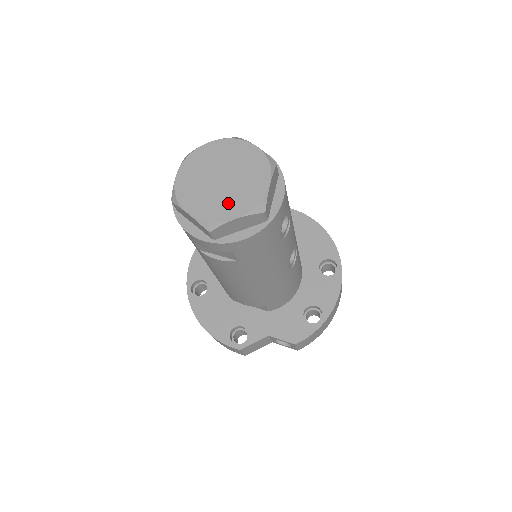
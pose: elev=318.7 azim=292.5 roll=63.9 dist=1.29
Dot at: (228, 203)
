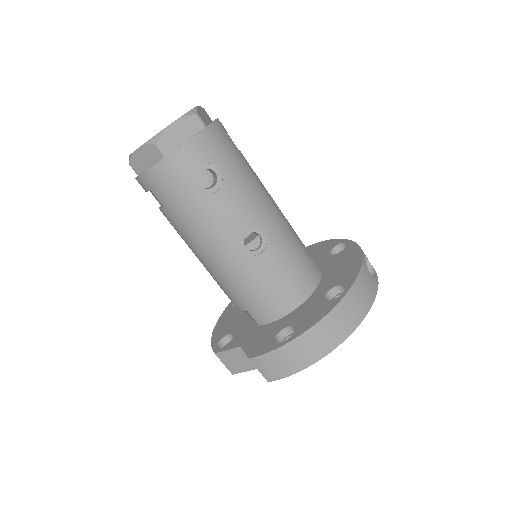
Dot at: occluded
